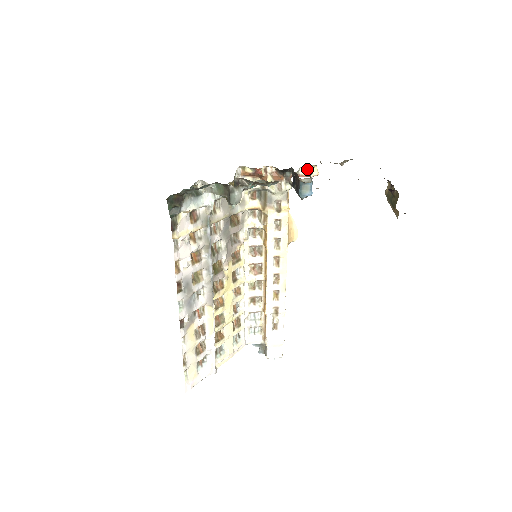
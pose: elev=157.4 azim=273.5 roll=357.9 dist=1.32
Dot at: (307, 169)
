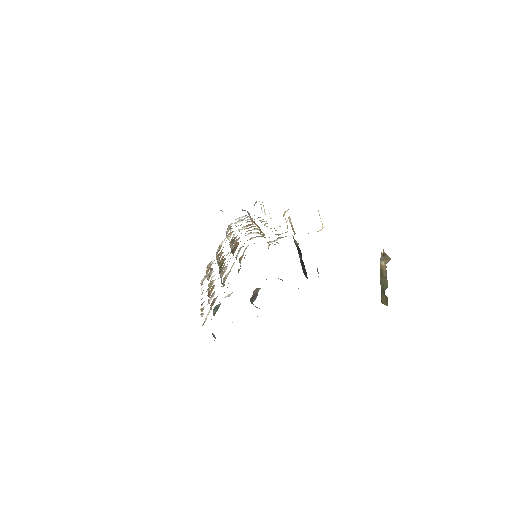
Dot at: occluded
